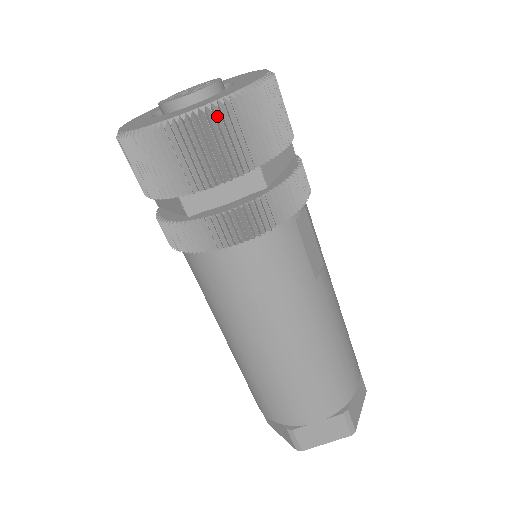
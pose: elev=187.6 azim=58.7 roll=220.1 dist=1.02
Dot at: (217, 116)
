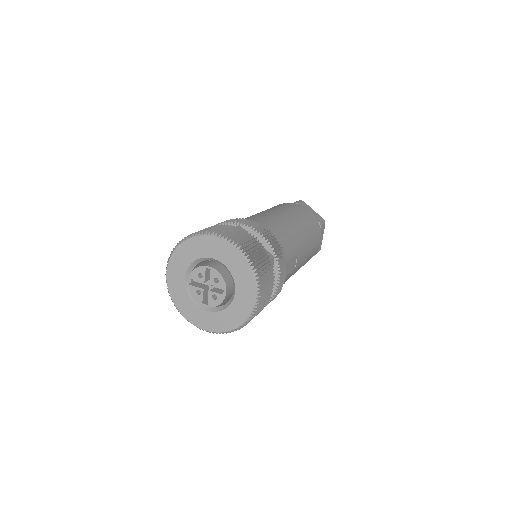
Dot at: occluded
